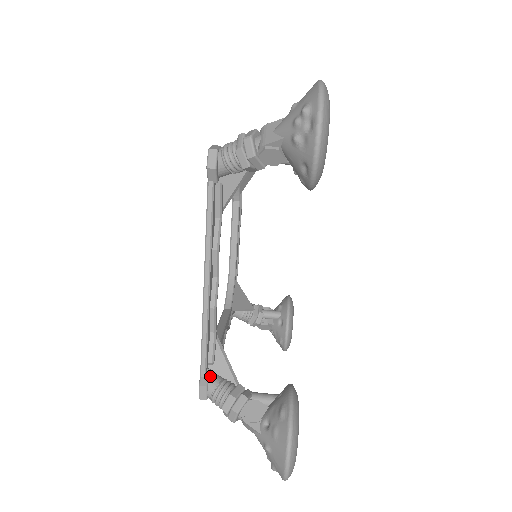
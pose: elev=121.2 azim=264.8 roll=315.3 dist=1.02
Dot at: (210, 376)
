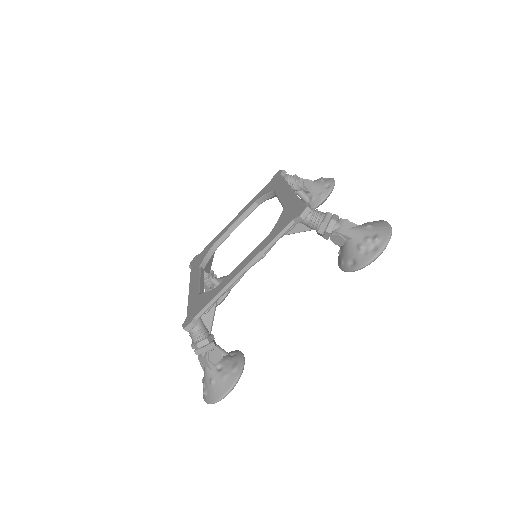
Dot at: occluded
